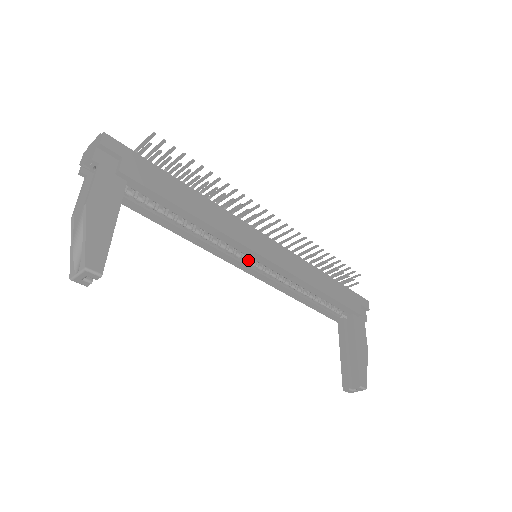
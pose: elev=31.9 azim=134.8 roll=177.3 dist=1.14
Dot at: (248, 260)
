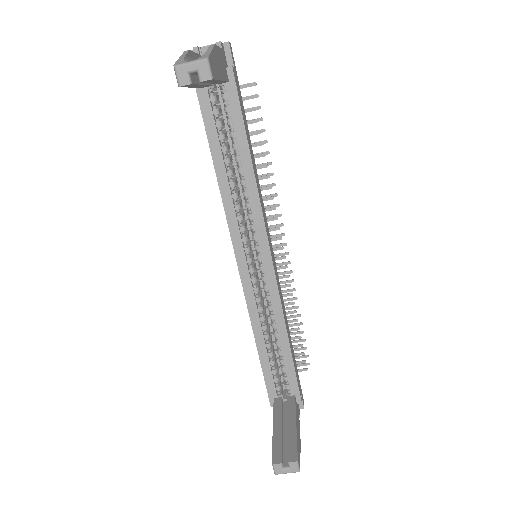
Dot at: (247, 255)
